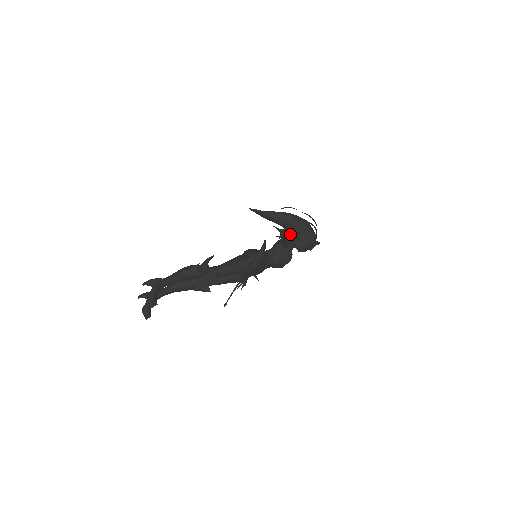
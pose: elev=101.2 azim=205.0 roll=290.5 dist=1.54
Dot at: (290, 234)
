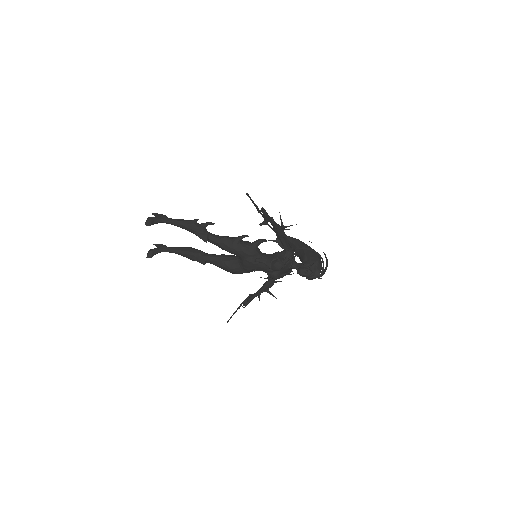
Dot at: (278, 224)
